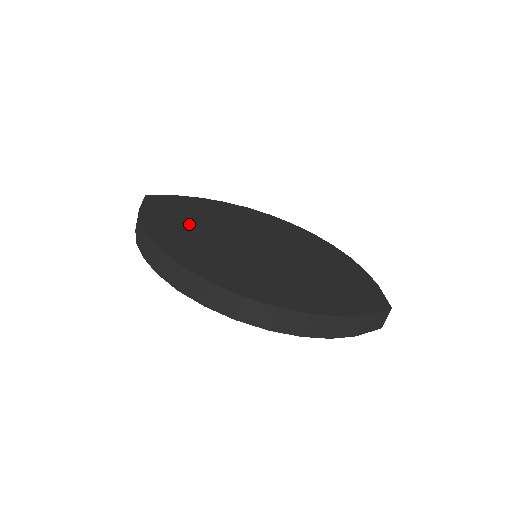
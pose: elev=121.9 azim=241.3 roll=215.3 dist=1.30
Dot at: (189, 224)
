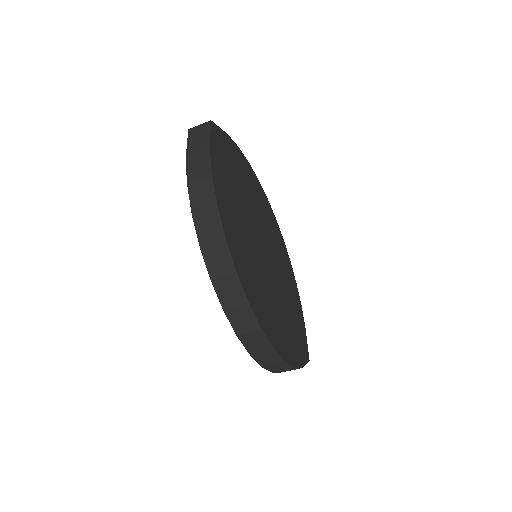
Dot at: (236, 195)
